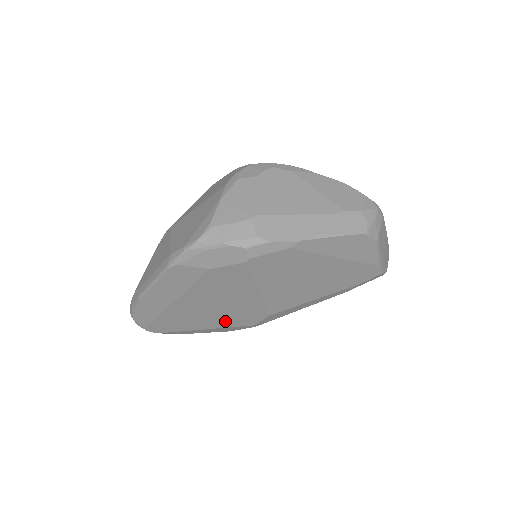
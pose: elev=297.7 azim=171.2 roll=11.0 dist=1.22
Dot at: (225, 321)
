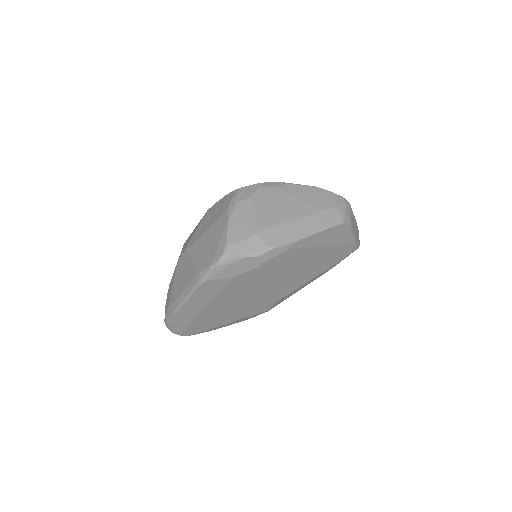
Dot at: (244, 313)
